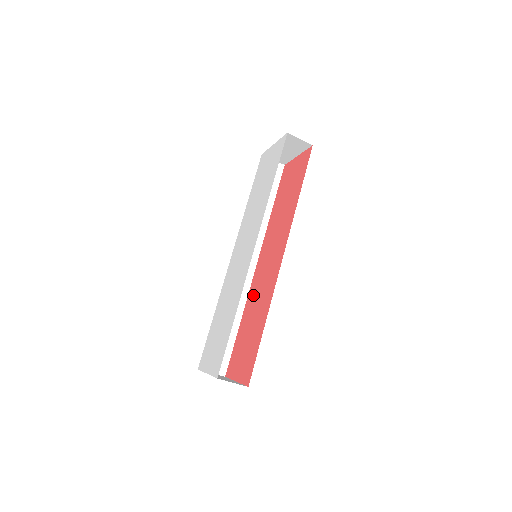
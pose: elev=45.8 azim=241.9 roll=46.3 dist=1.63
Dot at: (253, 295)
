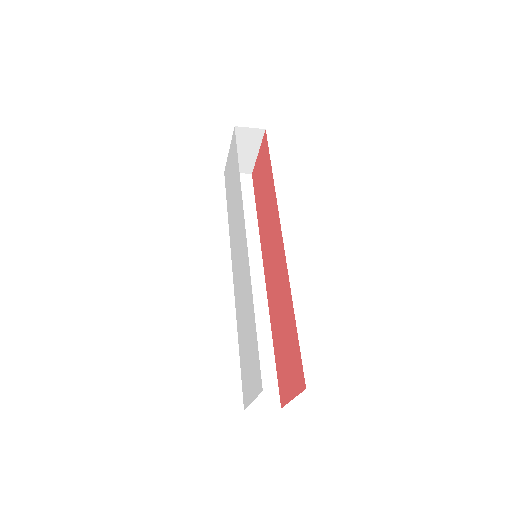
Dot at: (272, 302)
